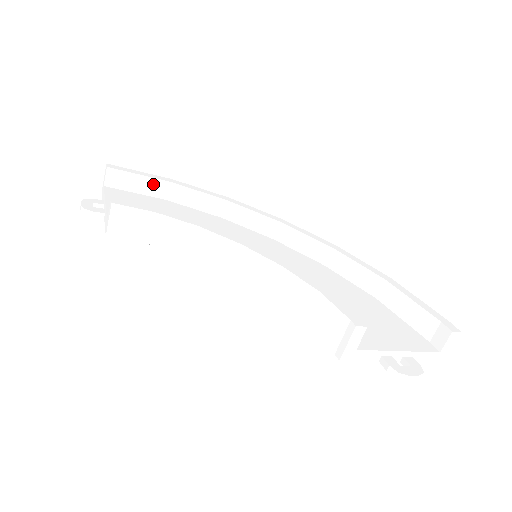
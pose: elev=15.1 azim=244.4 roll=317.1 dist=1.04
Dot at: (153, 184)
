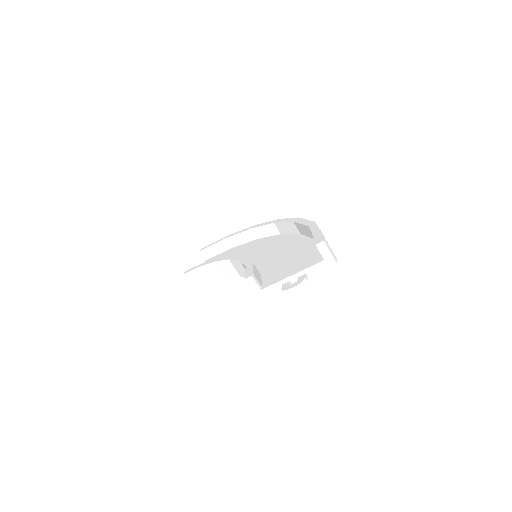
Dot at: (222, 244)
